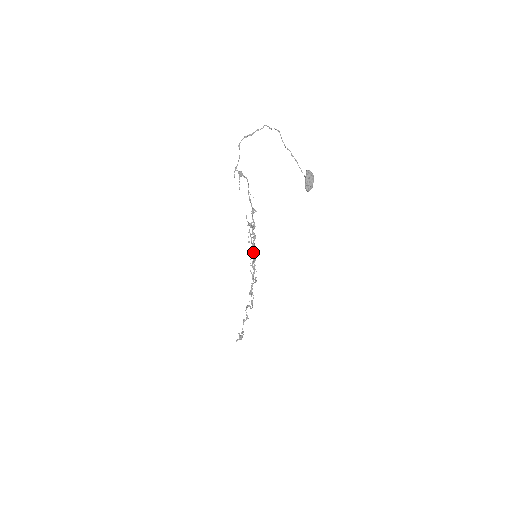
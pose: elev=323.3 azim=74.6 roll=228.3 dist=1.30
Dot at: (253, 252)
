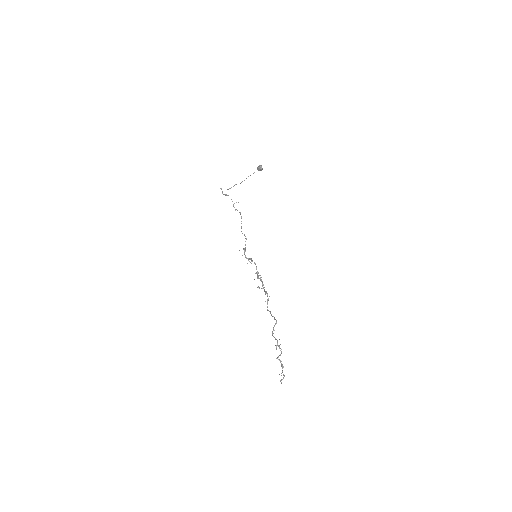
Dot at: occluded
